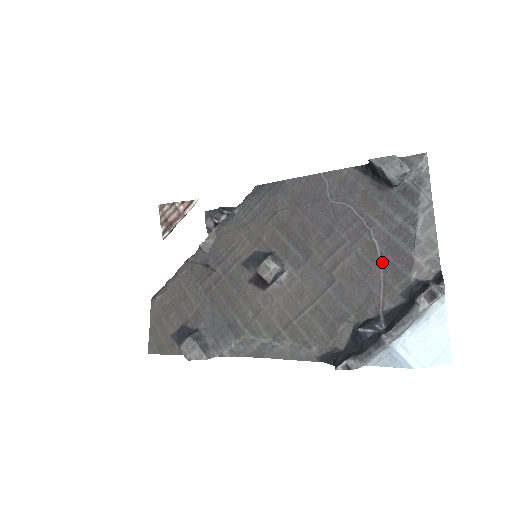
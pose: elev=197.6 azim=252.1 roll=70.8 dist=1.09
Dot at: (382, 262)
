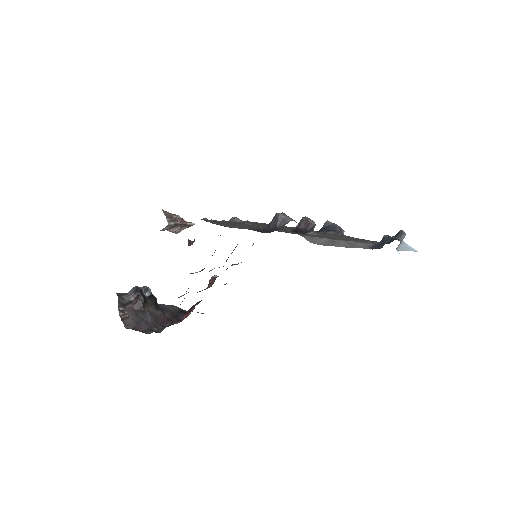
Dot at: occluded
